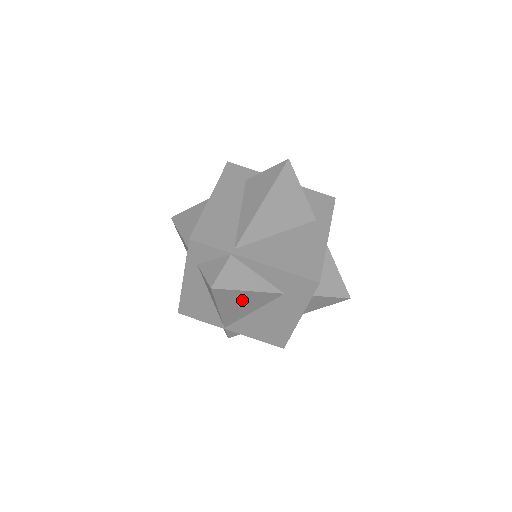
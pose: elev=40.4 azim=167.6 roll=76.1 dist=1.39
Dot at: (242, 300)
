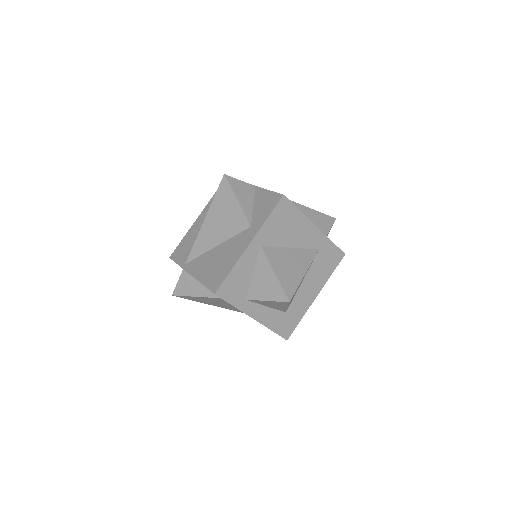
Dot at: (210, 301)
